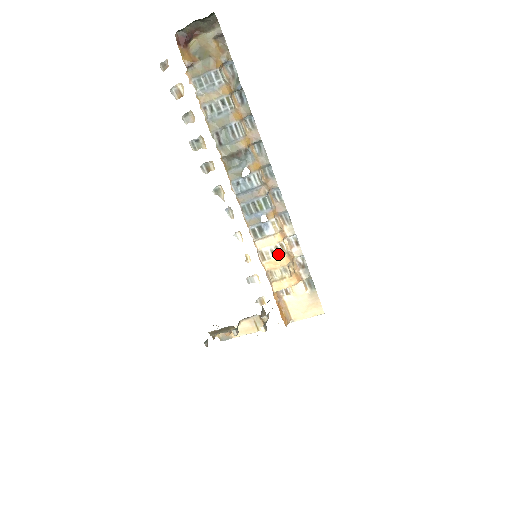
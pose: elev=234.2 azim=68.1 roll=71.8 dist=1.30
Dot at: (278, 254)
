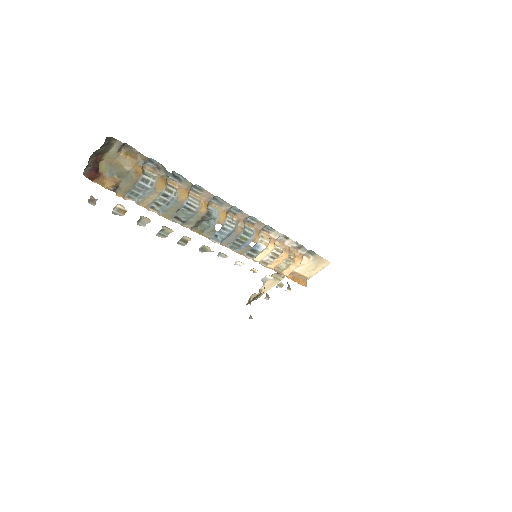
Dot at: (277, 256)
